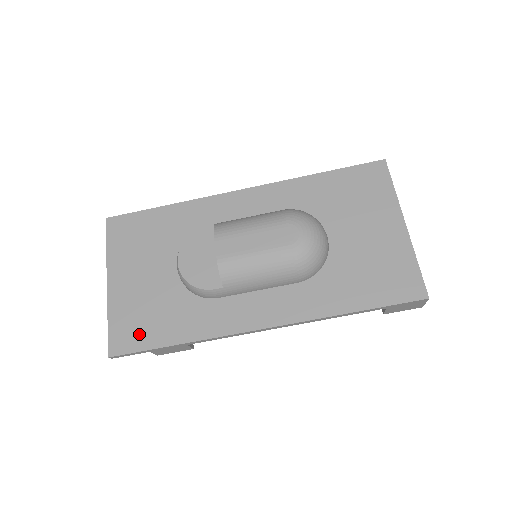
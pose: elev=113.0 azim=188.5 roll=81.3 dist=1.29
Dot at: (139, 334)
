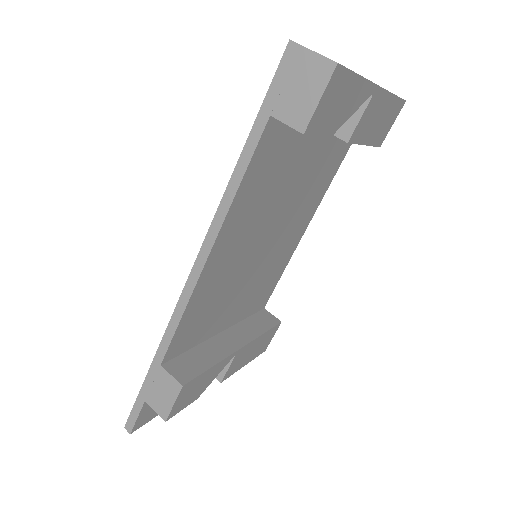
Dot at: occluded
